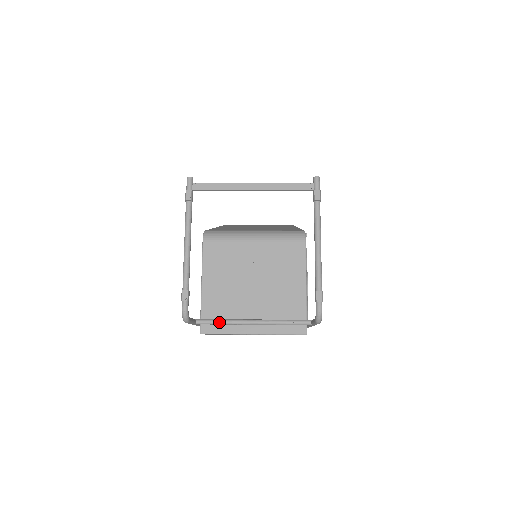
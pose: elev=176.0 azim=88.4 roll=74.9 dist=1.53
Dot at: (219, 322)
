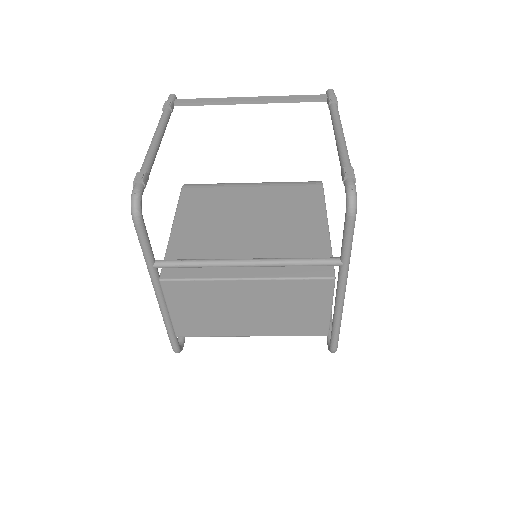
Dot at: (192, 261)
